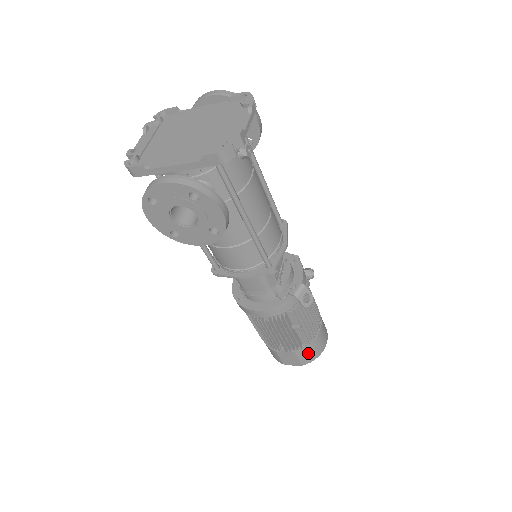
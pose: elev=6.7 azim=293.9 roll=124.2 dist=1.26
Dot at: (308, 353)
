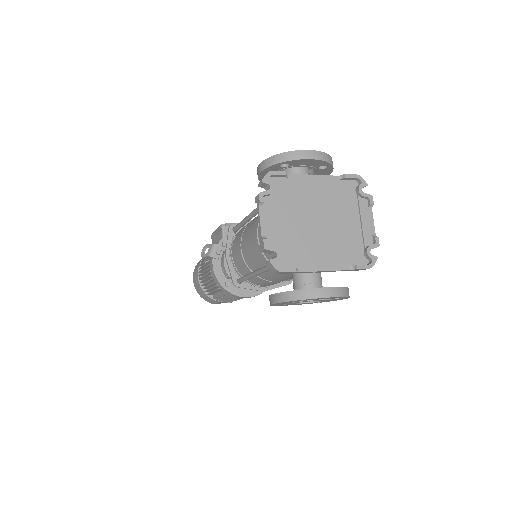
Dot at: occluded
